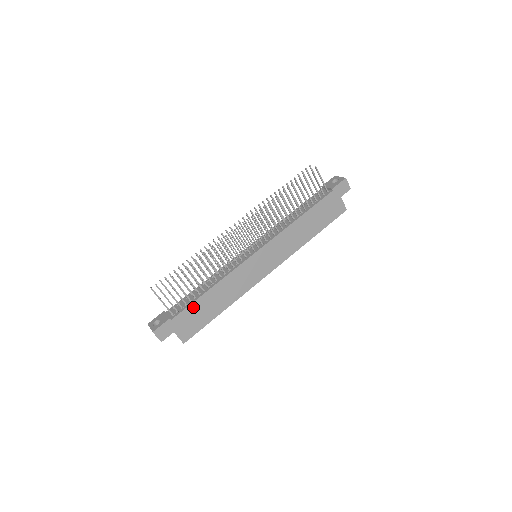
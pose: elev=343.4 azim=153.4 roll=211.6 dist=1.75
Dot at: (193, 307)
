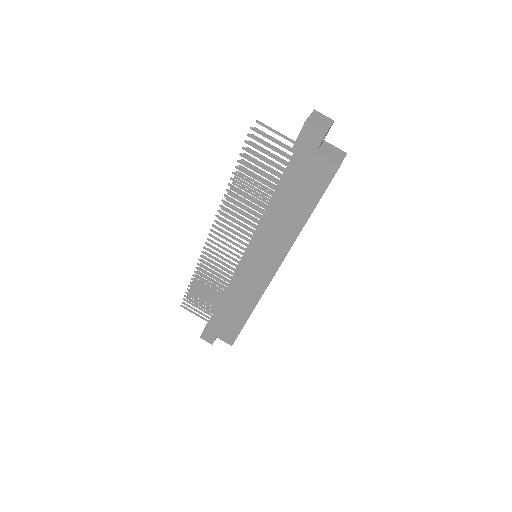
Dot at: (217, 317)
